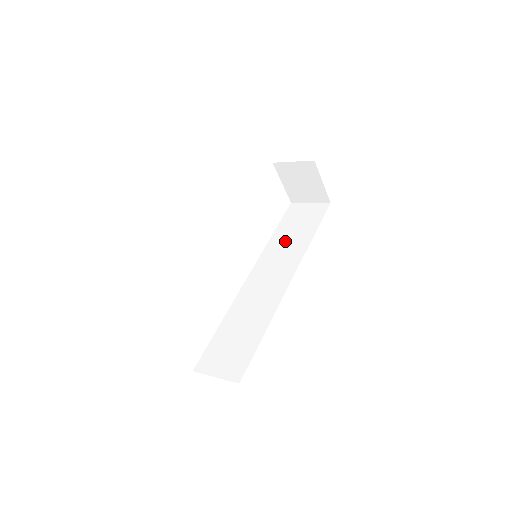
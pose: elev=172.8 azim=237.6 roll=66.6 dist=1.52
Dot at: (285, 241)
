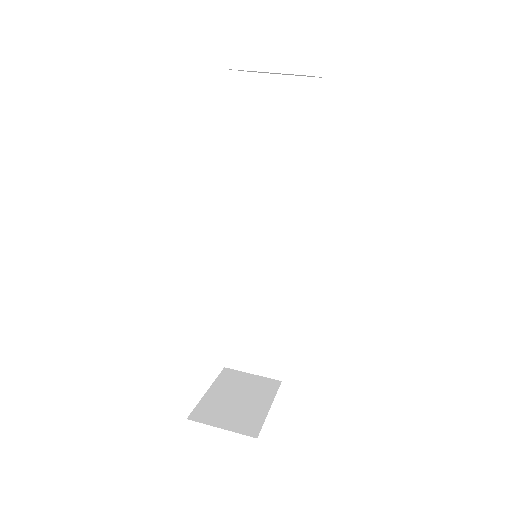
Dot at: (270, 170)
